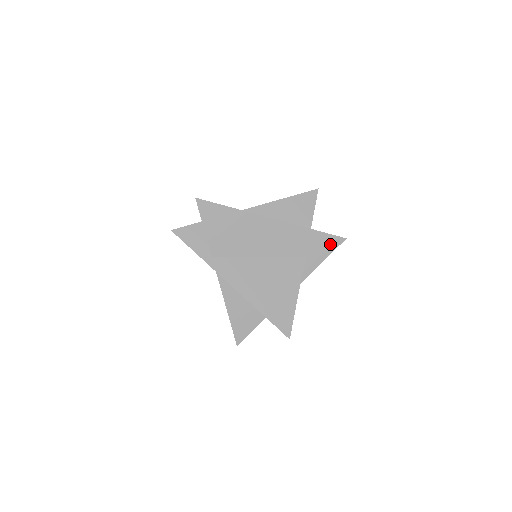
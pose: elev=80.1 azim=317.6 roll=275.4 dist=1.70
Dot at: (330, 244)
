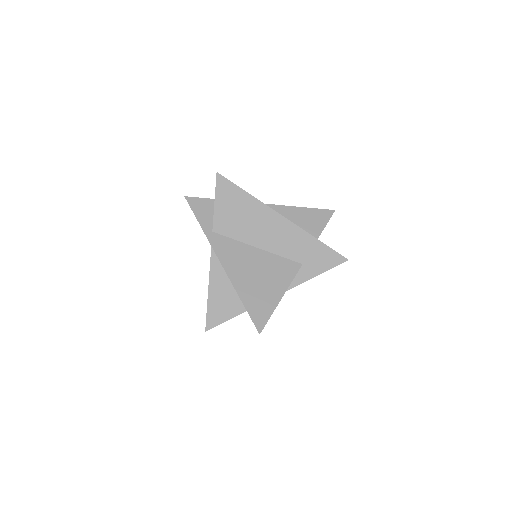
Dot at: (331, 260)
